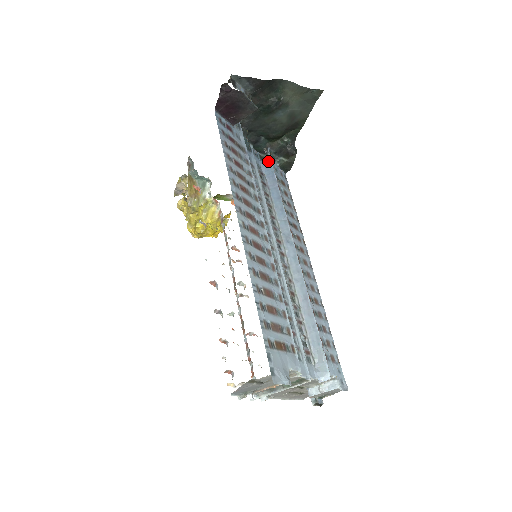
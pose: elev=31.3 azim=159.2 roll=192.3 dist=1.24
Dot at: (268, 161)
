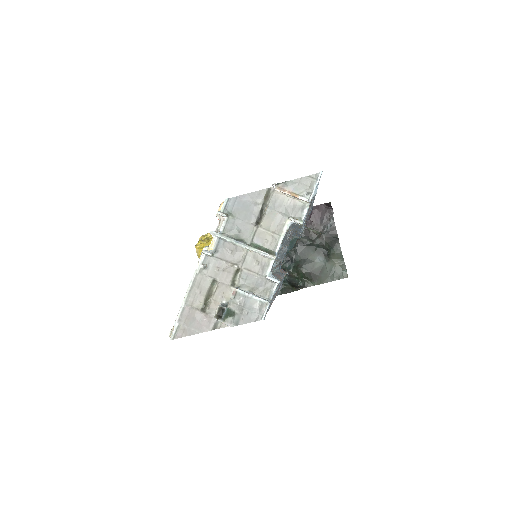
Dot at: occluded
